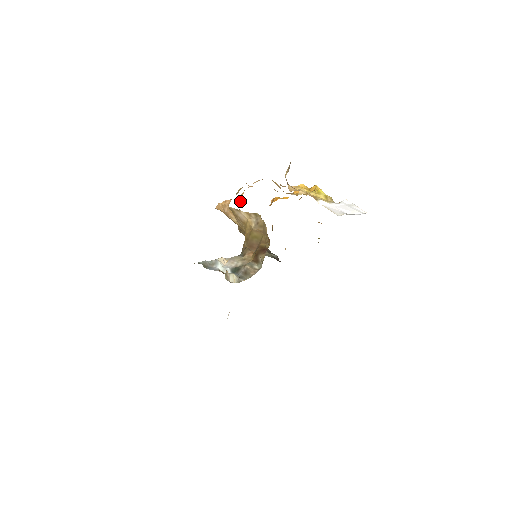
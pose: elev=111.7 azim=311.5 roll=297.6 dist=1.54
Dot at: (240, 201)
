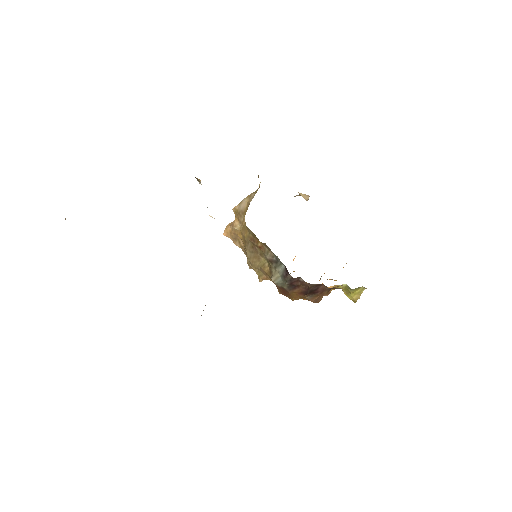
Dot at: occluded
